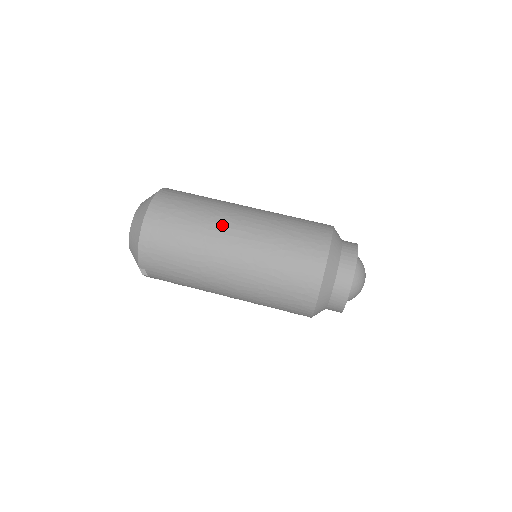
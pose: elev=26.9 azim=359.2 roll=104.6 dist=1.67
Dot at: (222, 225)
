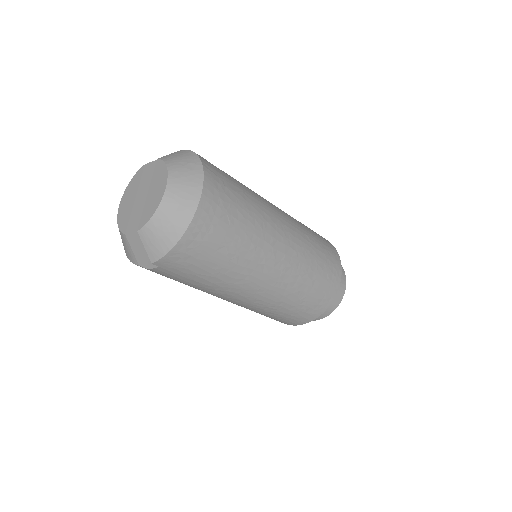
Dot at: (272, 235)
